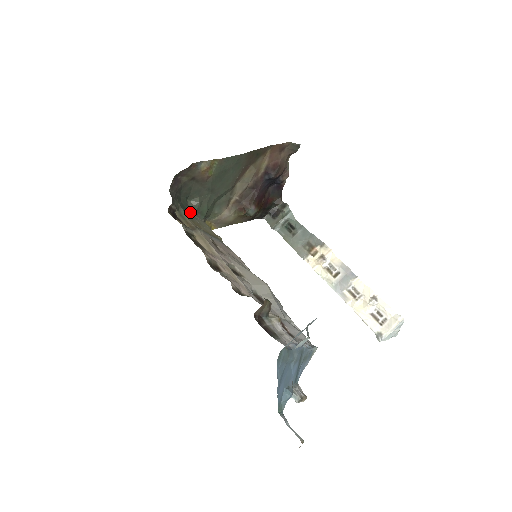
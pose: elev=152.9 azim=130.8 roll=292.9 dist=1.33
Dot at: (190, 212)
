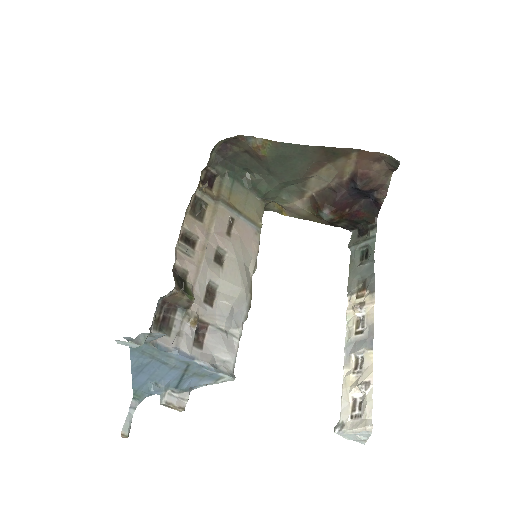
Dot at: (244, 185)
